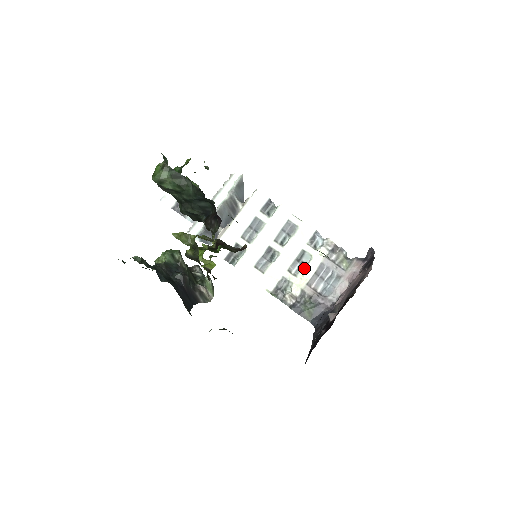
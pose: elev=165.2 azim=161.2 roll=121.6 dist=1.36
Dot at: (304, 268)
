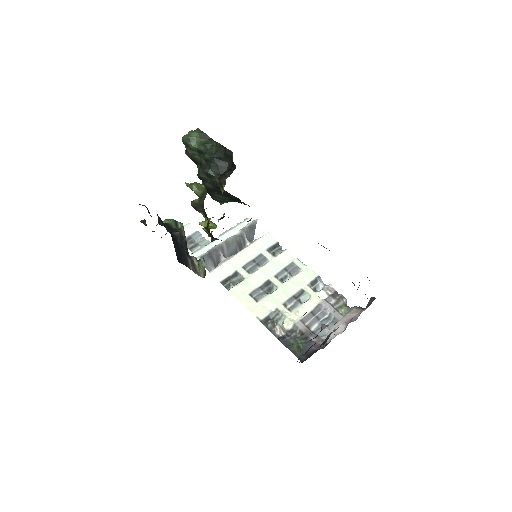
Dot at: (300, 305)
